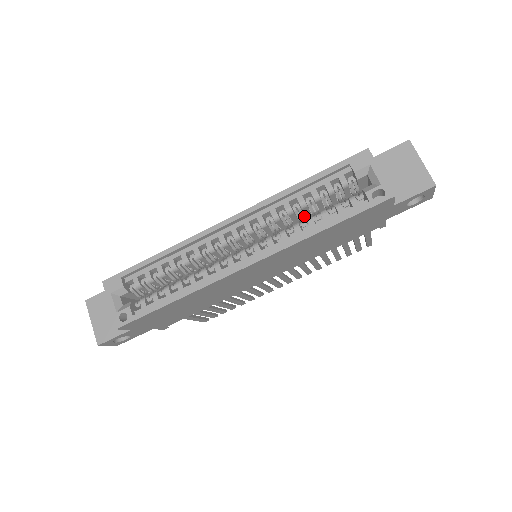
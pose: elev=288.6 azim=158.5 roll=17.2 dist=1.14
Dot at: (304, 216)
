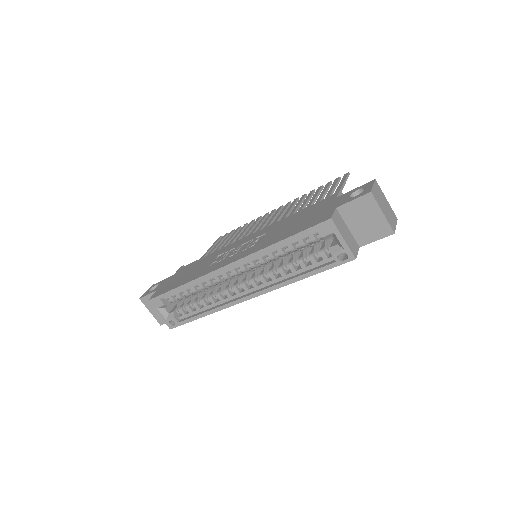
Dot at: occluded
